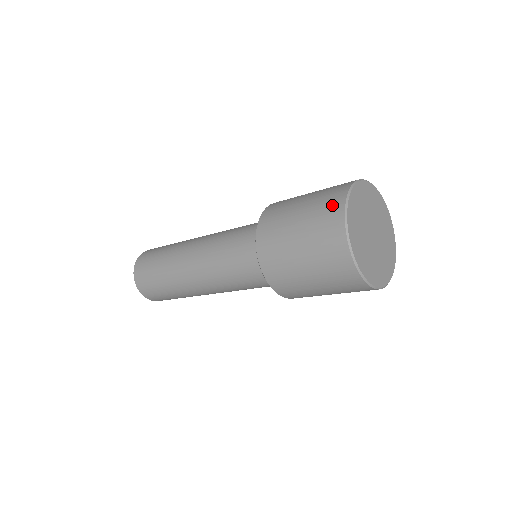
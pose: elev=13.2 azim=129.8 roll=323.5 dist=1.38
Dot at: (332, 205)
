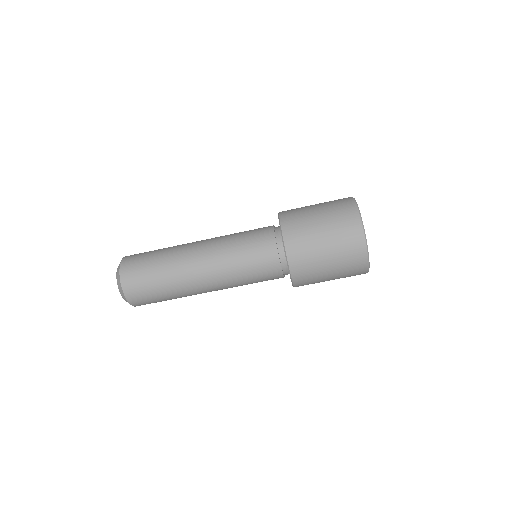
Dot at: occluded
